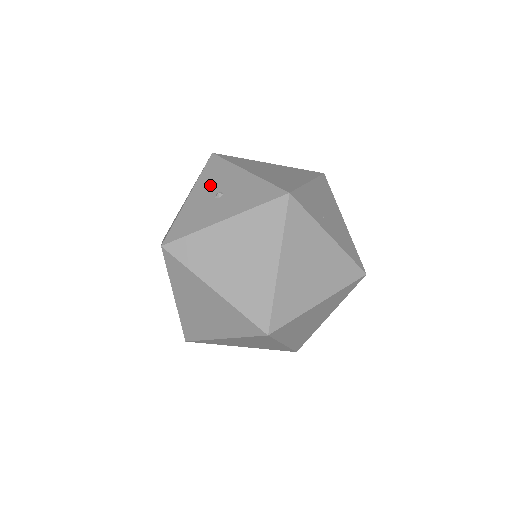
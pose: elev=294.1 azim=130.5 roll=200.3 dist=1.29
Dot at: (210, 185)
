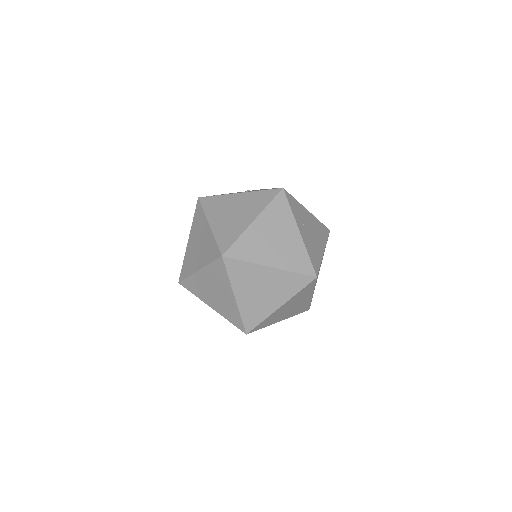
Dot at: occluded
